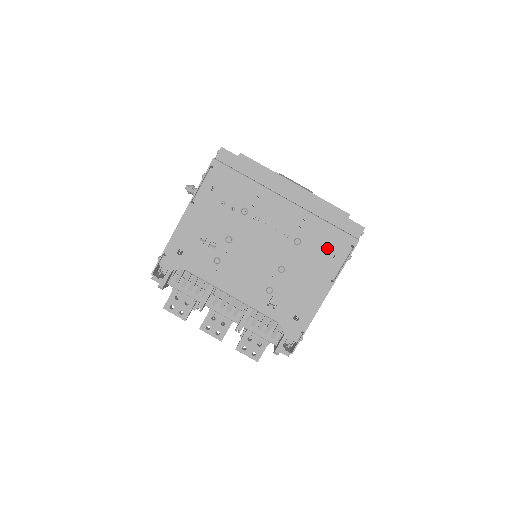
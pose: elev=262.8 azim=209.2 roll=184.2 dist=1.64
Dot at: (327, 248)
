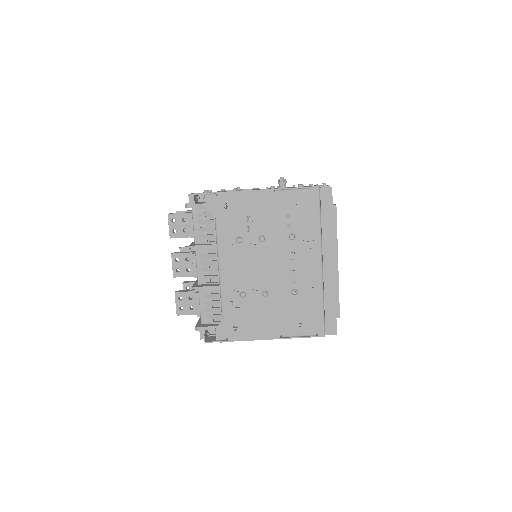
Dot at: (304, 317)
